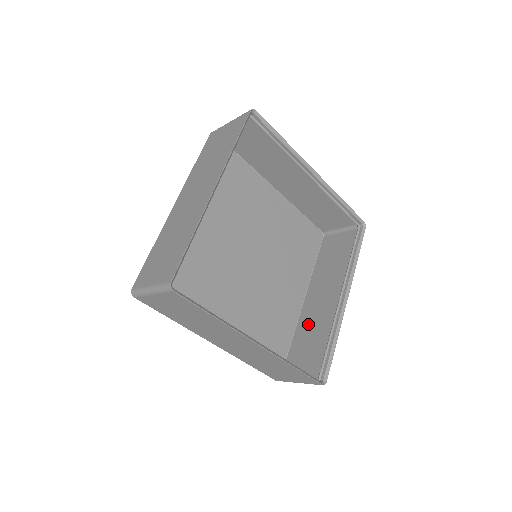
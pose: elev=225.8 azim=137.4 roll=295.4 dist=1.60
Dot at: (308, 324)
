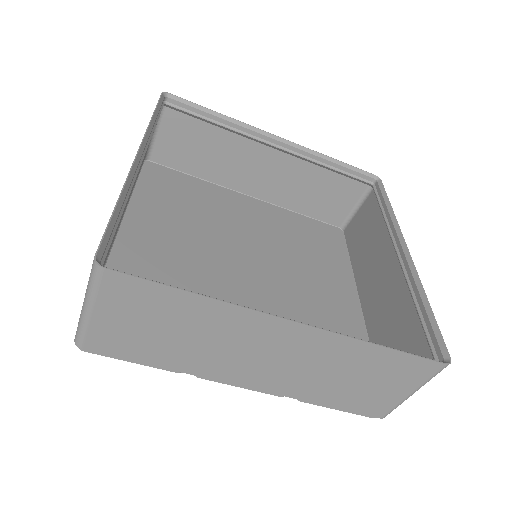
Dot at: (380, 319)
